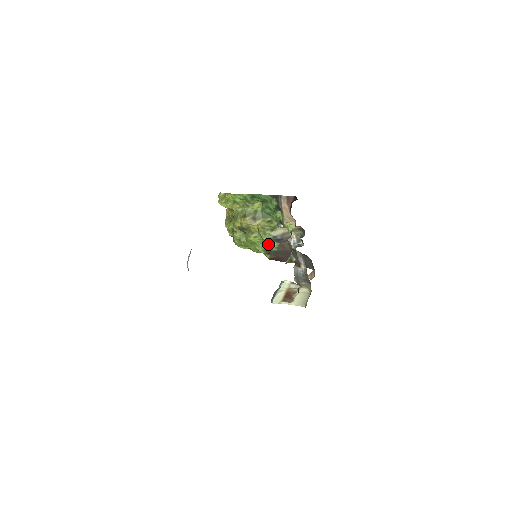
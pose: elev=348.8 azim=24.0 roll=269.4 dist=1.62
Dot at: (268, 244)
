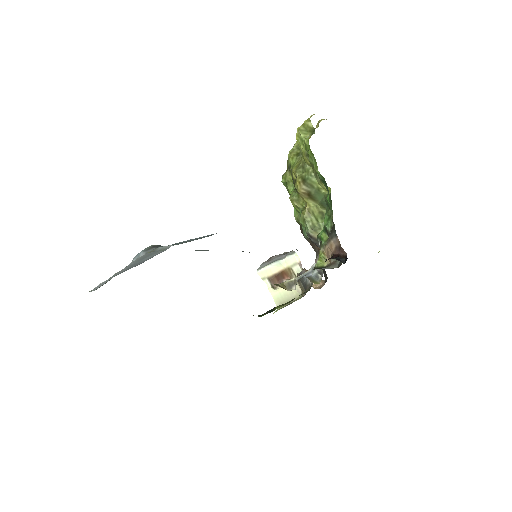
Dot at: occluded
